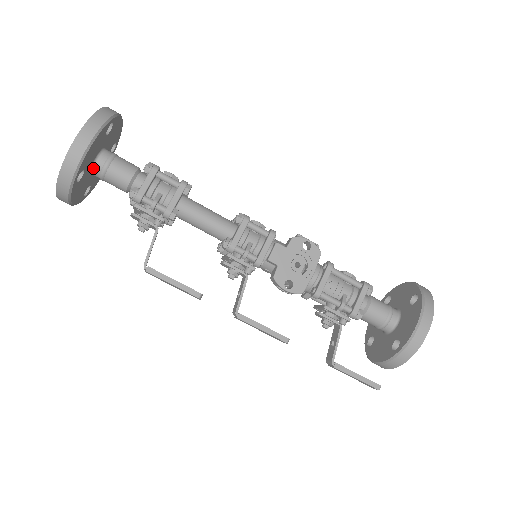
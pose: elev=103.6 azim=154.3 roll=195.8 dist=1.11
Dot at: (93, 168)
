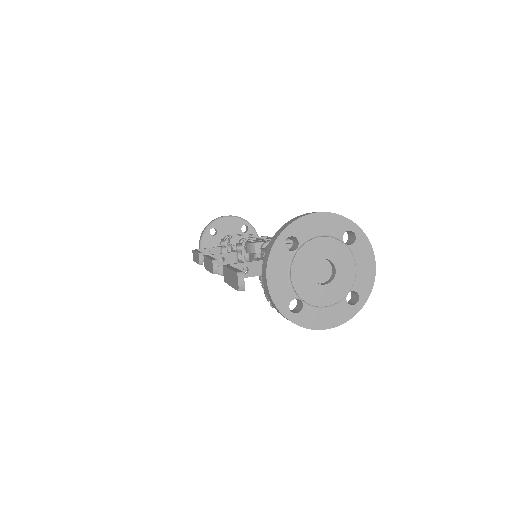
Dot at: occluded
